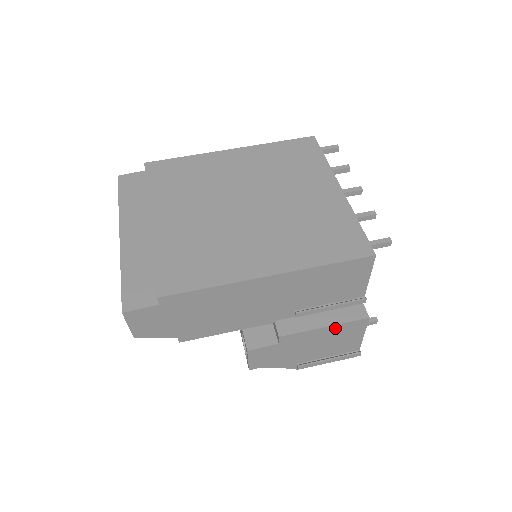
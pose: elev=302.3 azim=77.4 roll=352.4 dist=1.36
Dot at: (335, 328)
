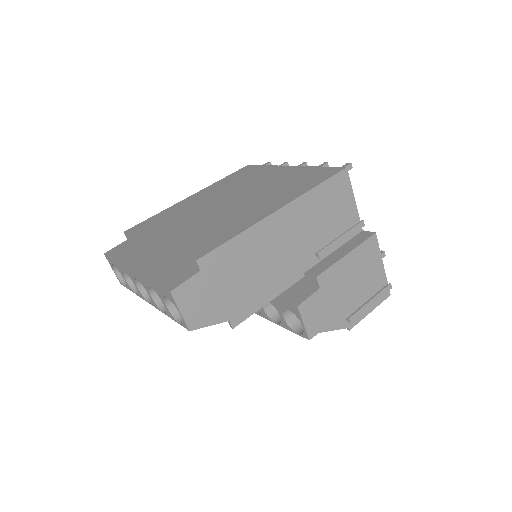
Dot at: (356, 254)
